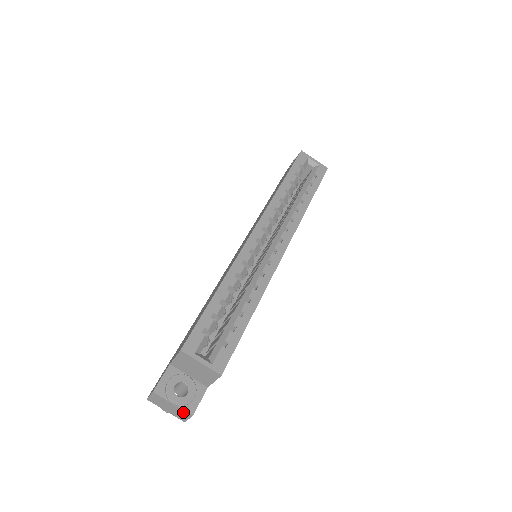
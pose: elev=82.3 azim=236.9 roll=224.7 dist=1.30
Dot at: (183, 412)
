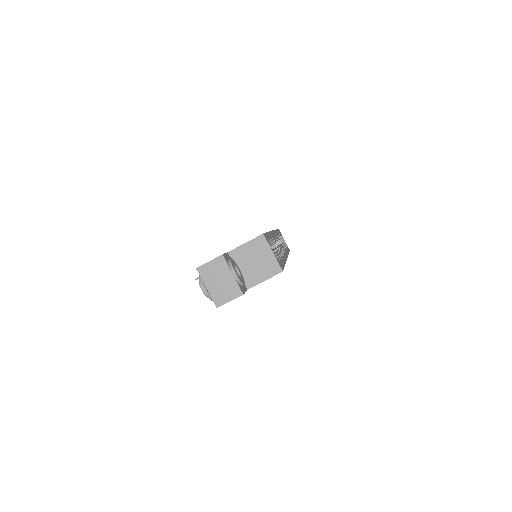
Dot at: (235, 288)
